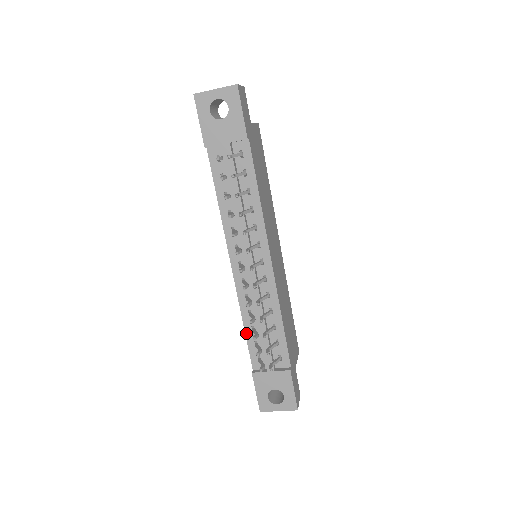
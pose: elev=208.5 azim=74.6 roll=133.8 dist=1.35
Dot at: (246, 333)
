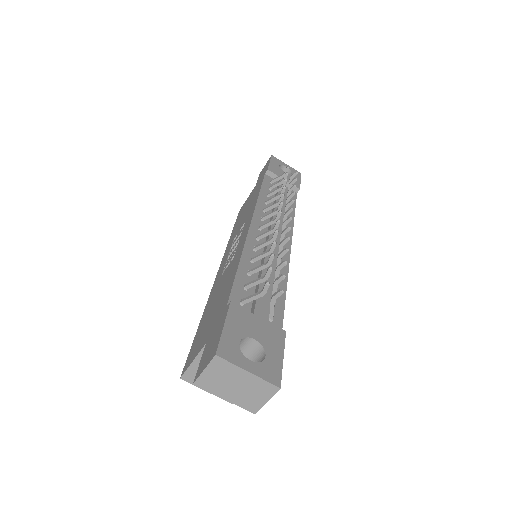
Dot at: (238, 271)
